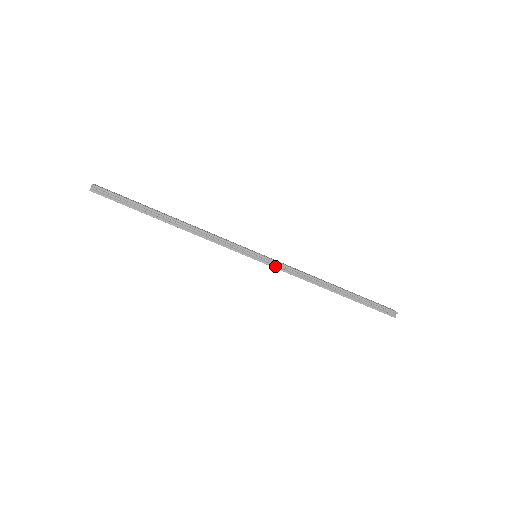
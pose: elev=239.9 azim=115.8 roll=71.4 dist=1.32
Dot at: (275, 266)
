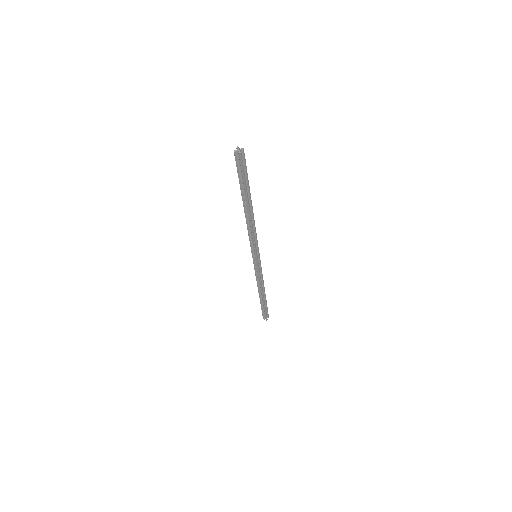
Dot at: (255, 267)
